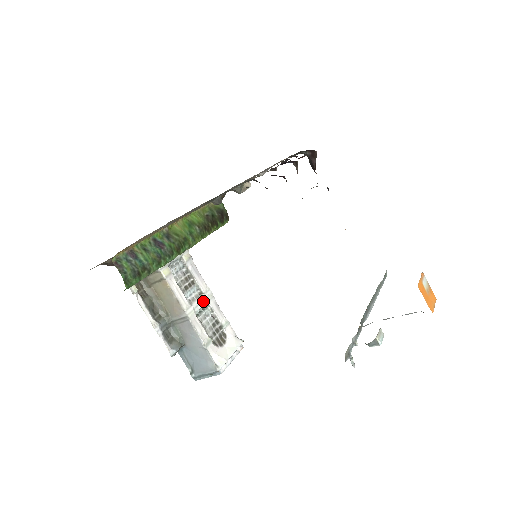
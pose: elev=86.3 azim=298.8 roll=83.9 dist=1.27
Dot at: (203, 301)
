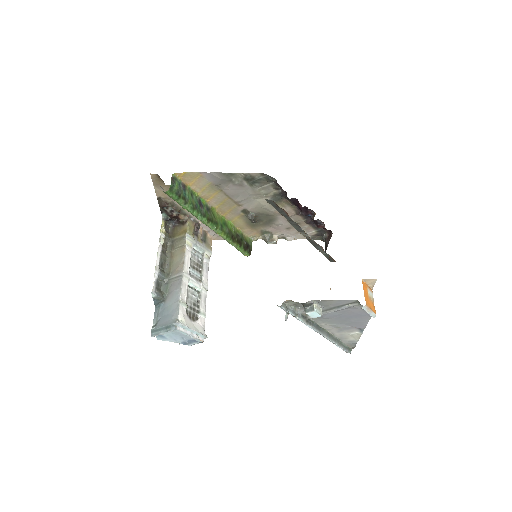
Dot at: (199, 284)
